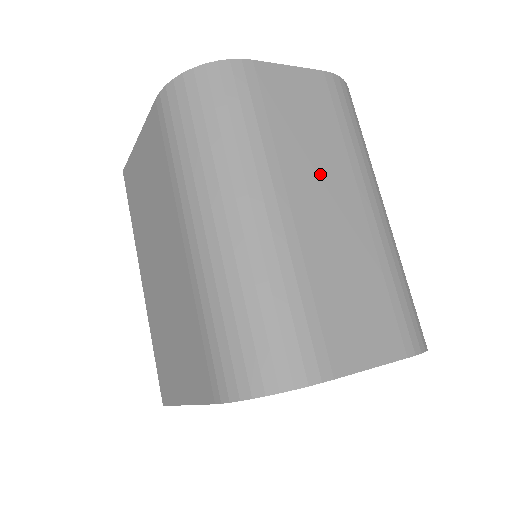
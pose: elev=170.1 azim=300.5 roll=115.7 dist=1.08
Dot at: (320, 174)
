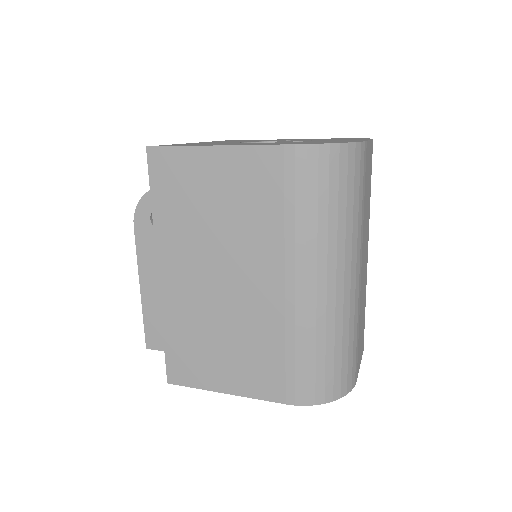
Dot at: (366, 237)
